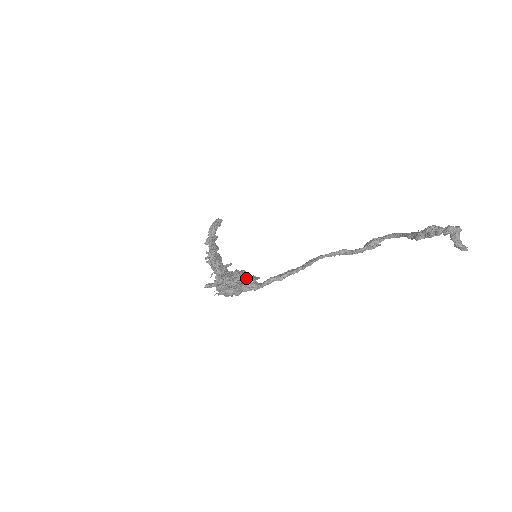
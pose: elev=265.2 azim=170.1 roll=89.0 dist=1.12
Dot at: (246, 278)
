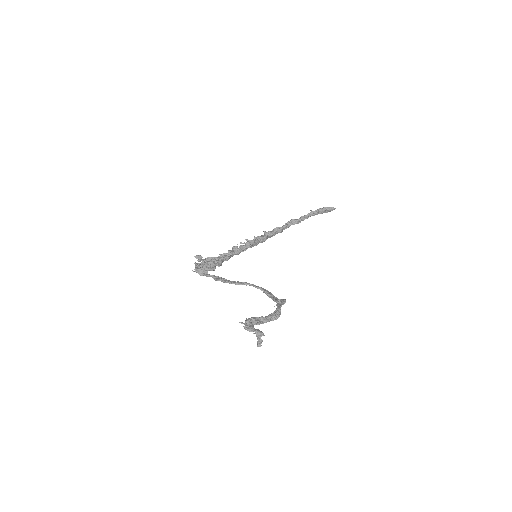
Dot at: (204, 266)
